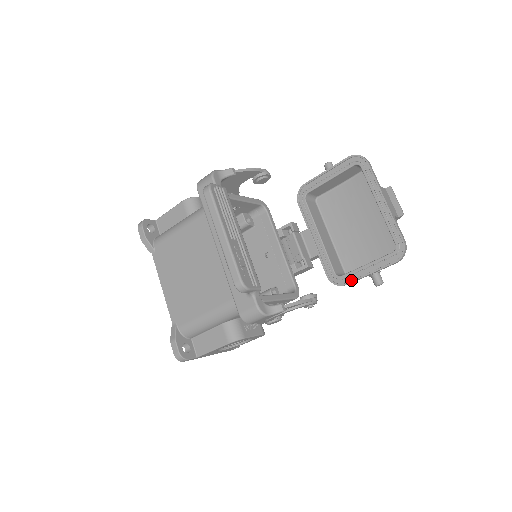
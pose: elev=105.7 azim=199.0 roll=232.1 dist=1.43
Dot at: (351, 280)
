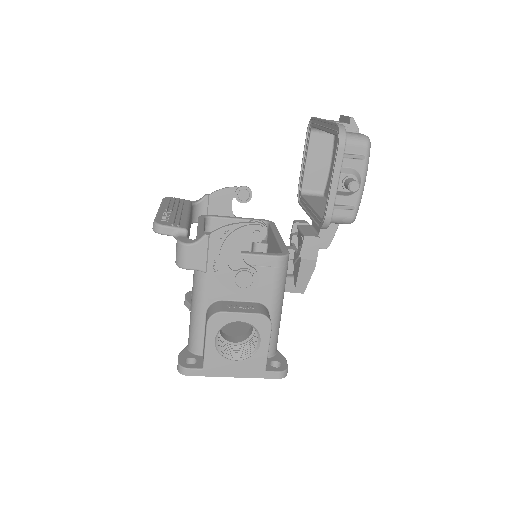
Dot at: (326, 206)
